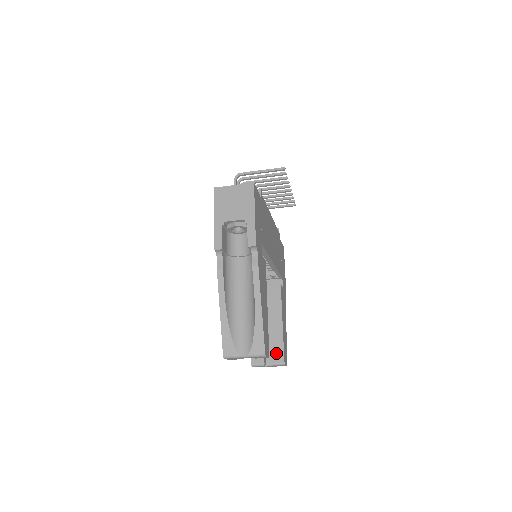
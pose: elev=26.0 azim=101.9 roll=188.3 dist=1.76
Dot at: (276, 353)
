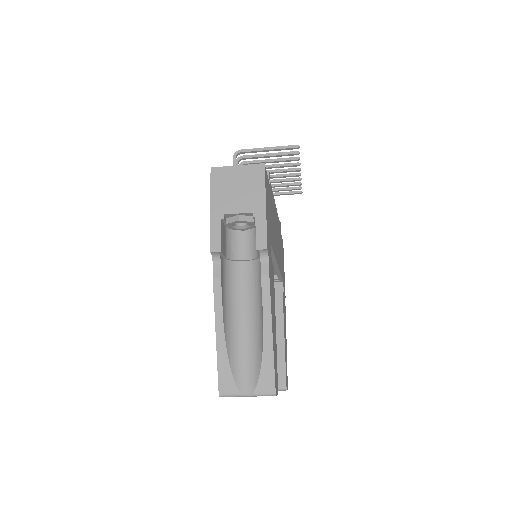
Dot at: occluded
